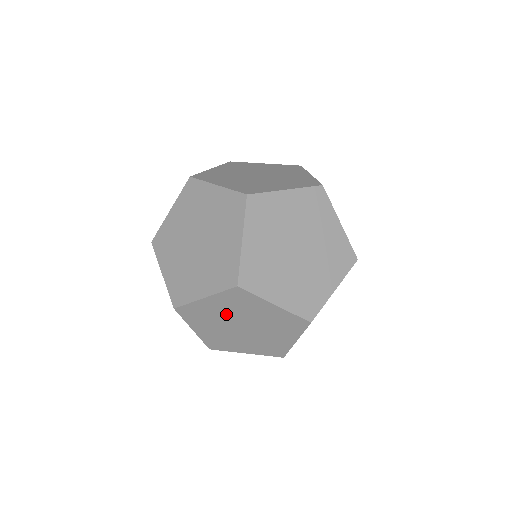
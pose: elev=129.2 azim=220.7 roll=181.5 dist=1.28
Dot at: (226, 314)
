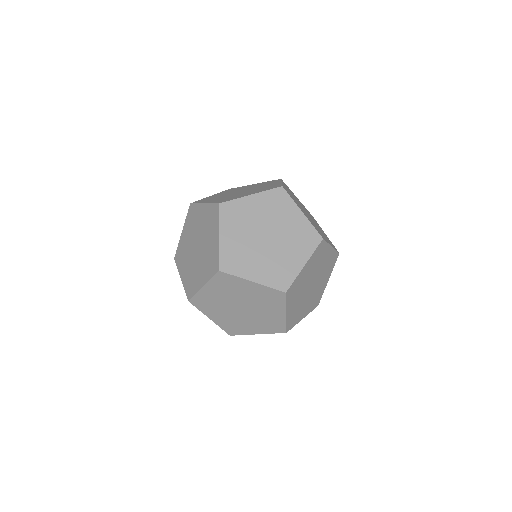
Dot at: occluded
